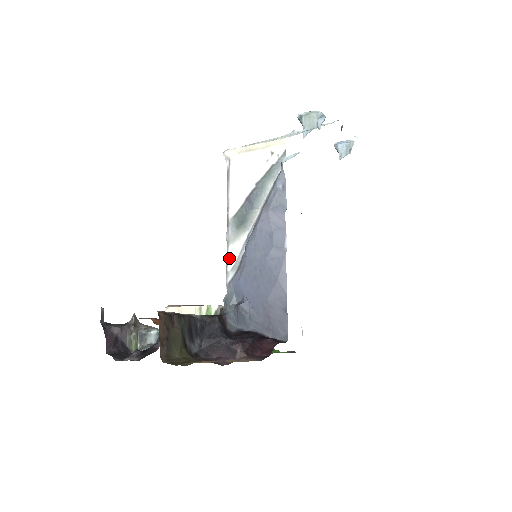
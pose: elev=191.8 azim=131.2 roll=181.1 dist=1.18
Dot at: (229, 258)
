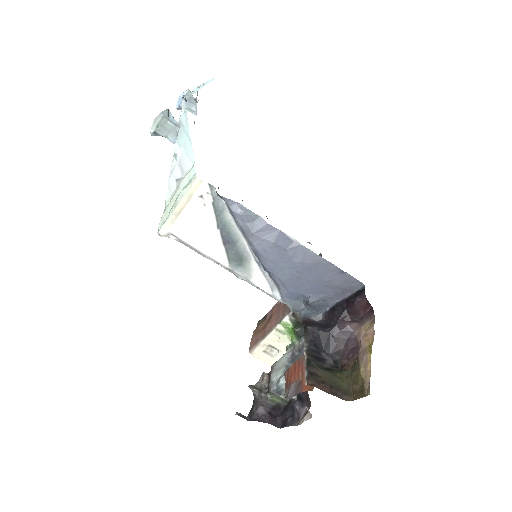
Dot at: (261, 287)
